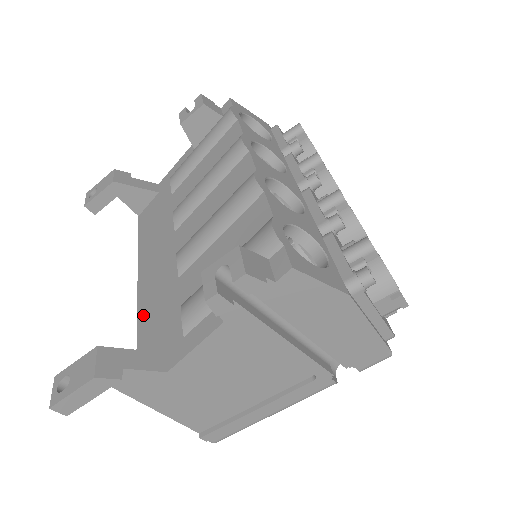
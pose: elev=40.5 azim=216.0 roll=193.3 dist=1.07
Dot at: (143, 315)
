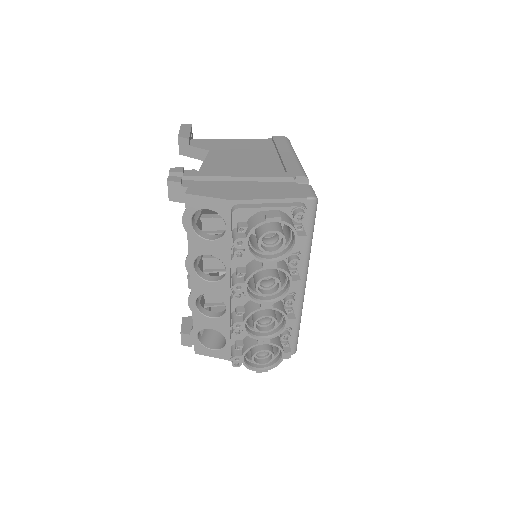
Dot at: occluded
